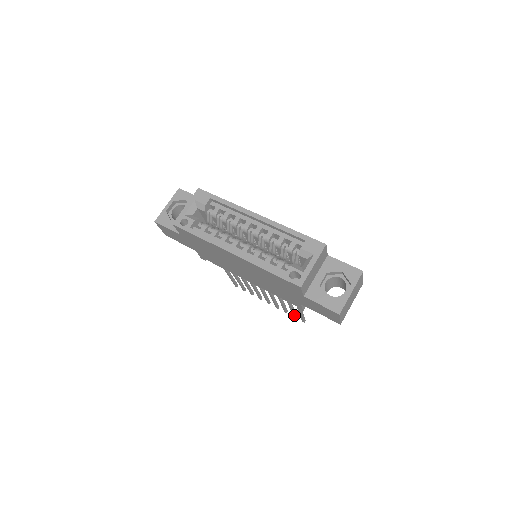
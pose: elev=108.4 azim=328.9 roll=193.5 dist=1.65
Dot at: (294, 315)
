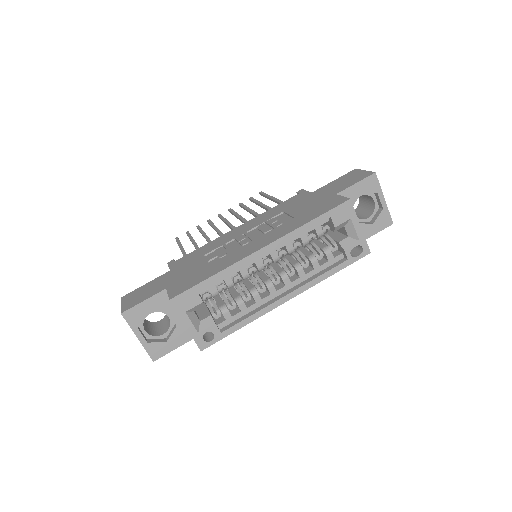
Dot at: occluded
